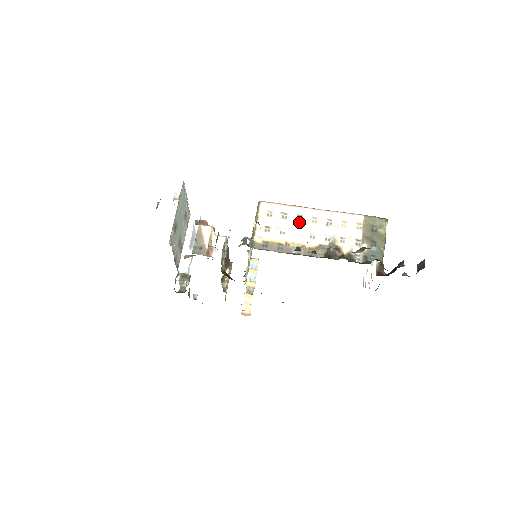
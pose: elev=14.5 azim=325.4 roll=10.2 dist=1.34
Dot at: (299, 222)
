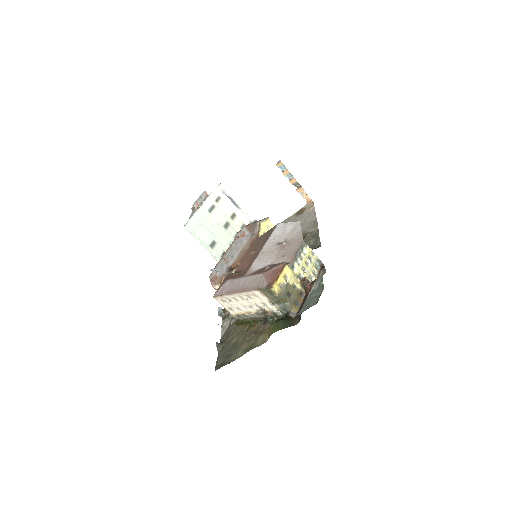
Dot at: (238, 301)
